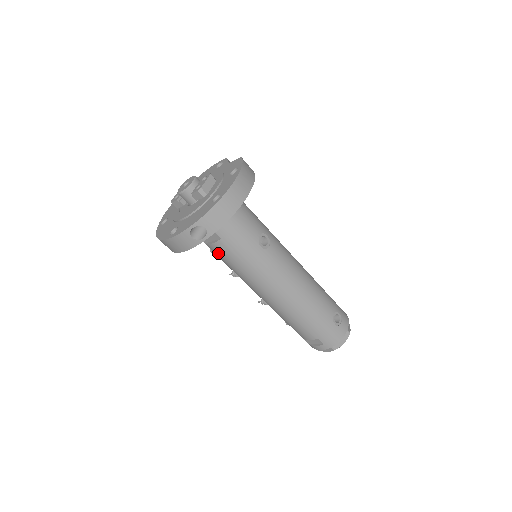
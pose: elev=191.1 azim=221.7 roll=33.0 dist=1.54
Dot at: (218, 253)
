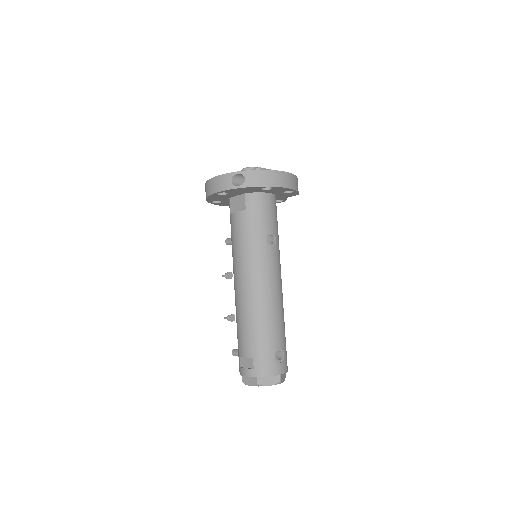
Dot at: (234, 224)
